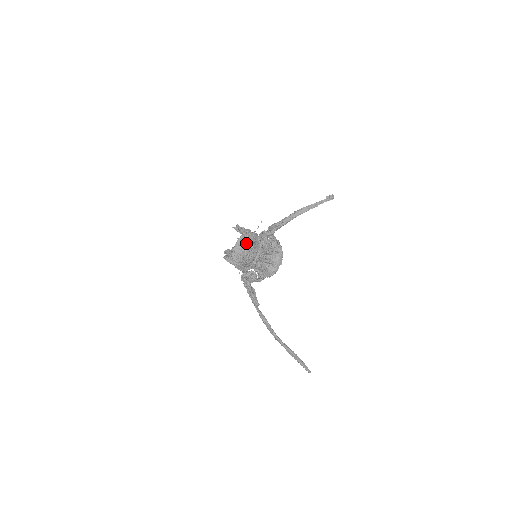
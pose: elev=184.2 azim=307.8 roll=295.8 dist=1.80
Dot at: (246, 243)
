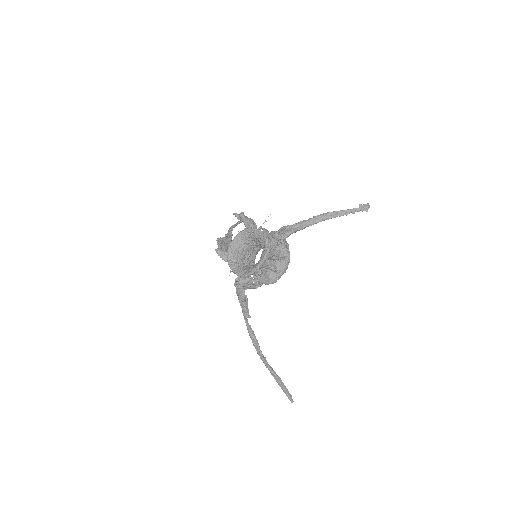
Dot at: (248, 239)
